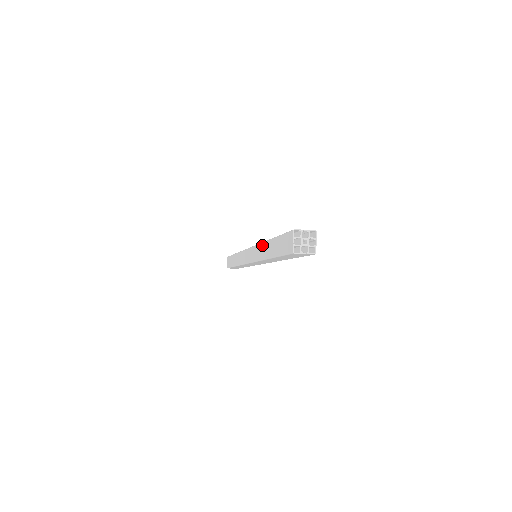
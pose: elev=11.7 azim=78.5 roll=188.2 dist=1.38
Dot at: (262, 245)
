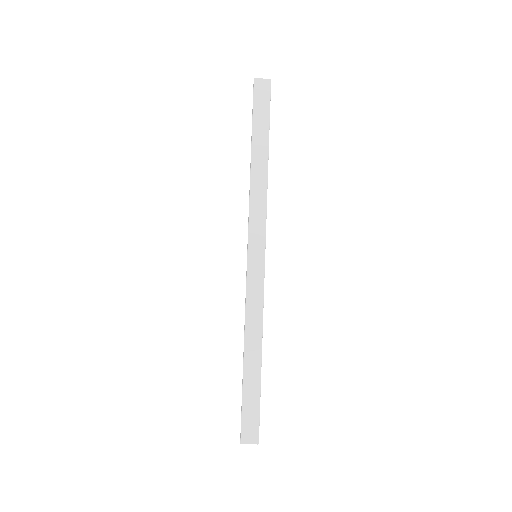
Dot at: occluded
